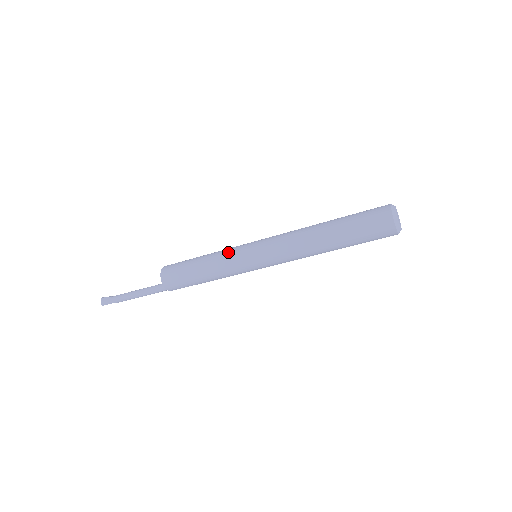
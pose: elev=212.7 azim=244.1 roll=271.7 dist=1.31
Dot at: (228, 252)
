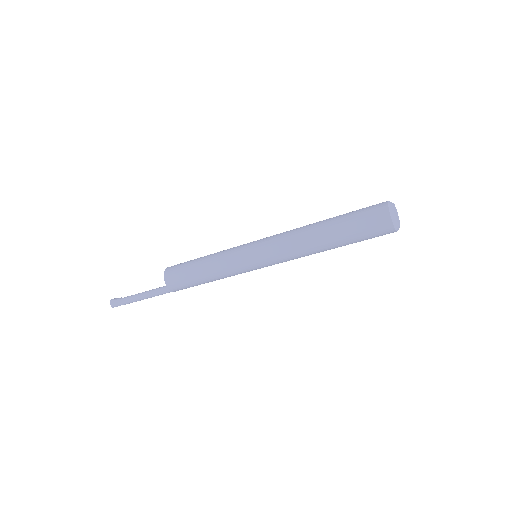
Dot at: (228, 256)
